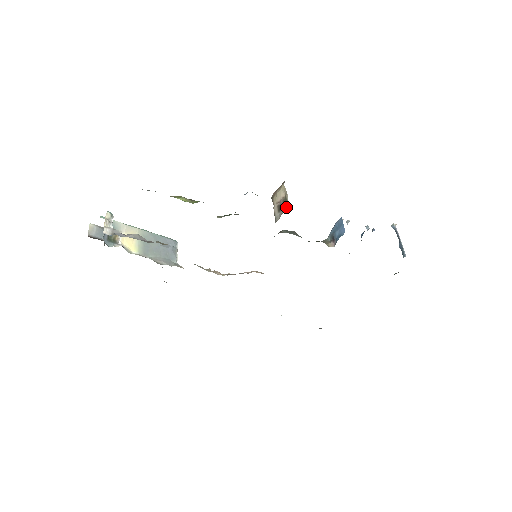
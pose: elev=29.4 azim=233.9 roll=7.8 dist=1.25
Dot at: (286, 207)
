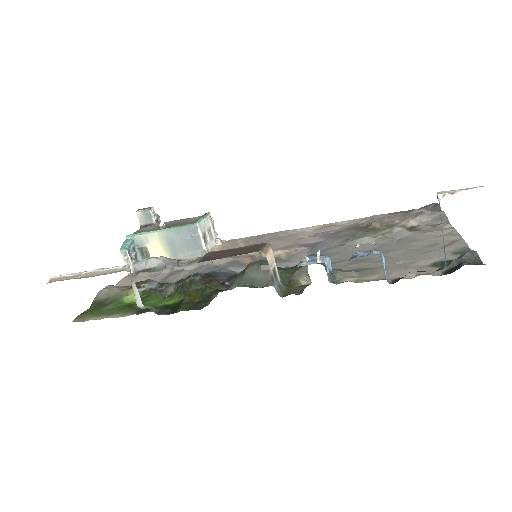
Dot at: occluded
